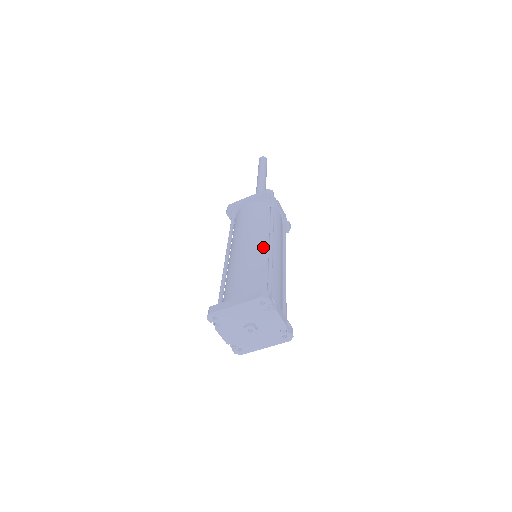
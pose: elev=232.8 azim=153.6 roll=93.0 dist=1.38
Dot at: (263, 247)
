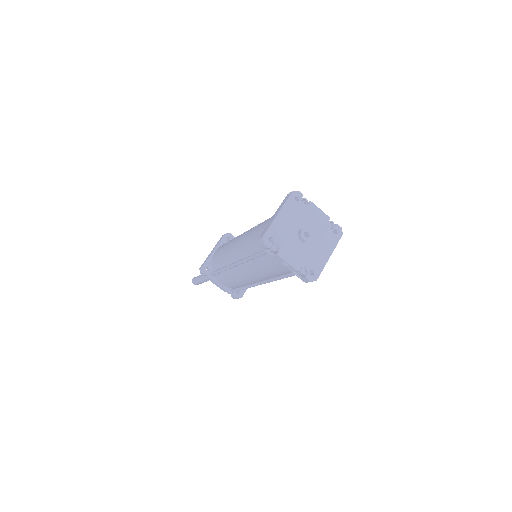
Dot at: occluded
